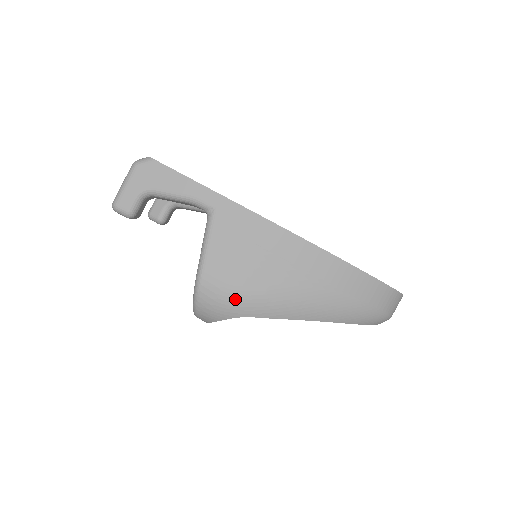
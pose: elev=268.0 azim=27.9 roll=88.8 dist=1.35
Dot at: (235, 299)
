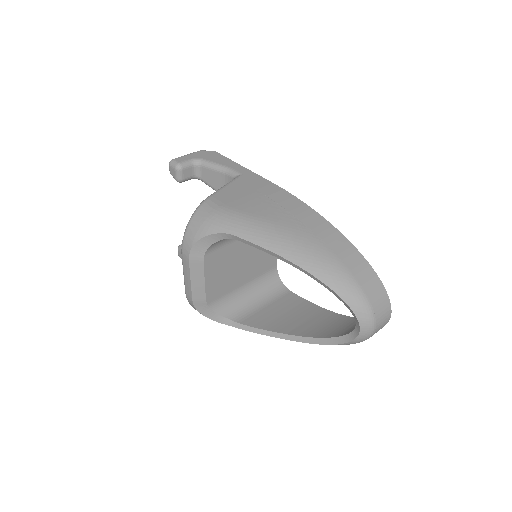
Dot at: (227, 215)
